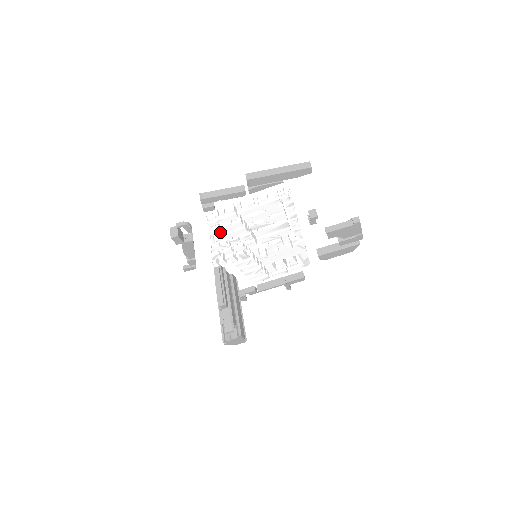
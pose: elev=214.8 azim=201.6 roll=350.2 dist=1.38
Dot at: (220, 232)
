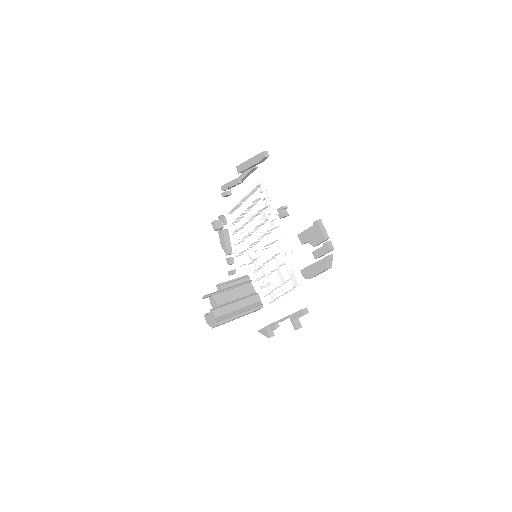
Dot at: (233, 221)
